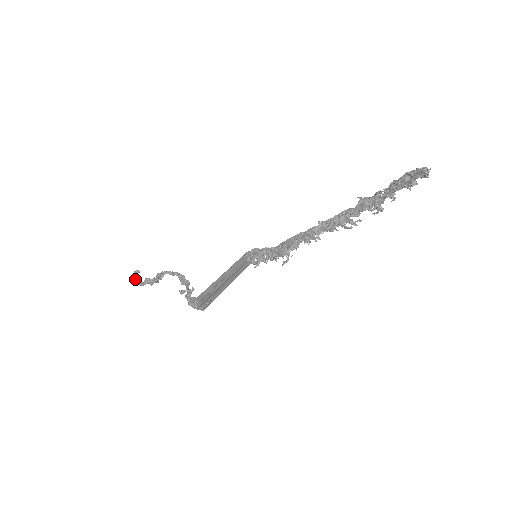
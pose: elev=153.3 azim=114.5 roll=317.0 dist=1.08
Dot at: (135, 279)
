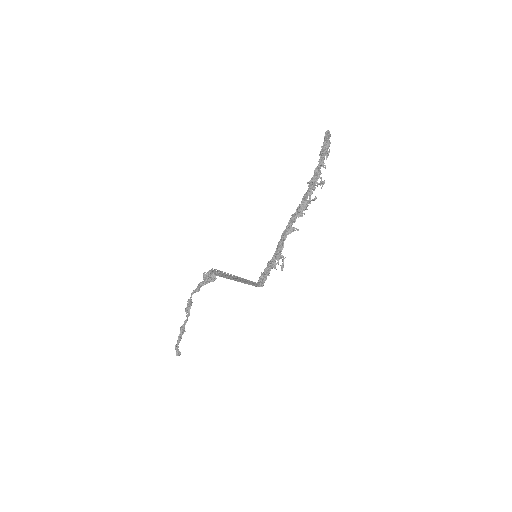
Dot at: (175, 346)
